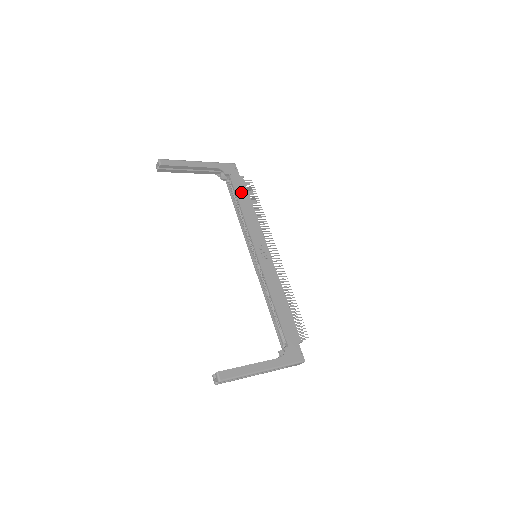
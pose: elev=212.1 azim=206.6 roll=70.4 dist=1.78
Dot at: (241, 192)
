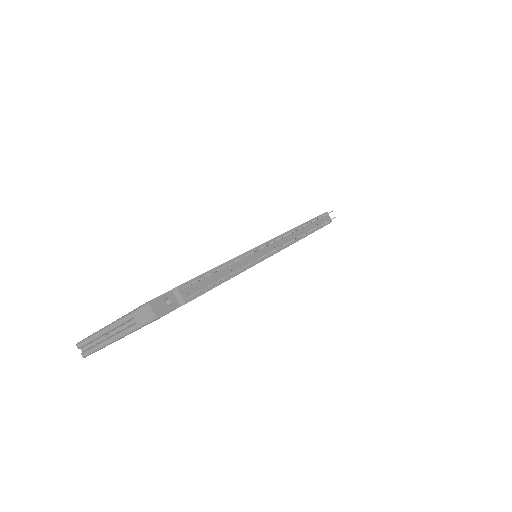
Dot at: occluded
